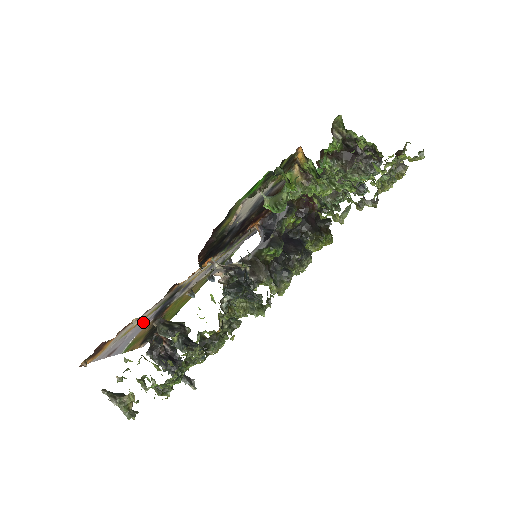
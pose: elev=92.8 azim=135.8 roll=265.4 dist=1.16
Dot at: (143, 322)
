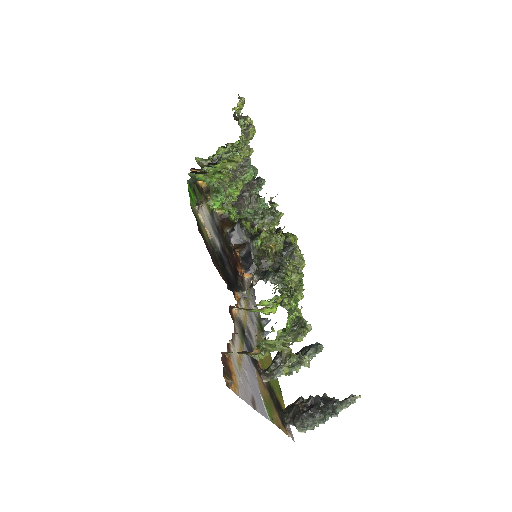
Dot at: (246, 362)
